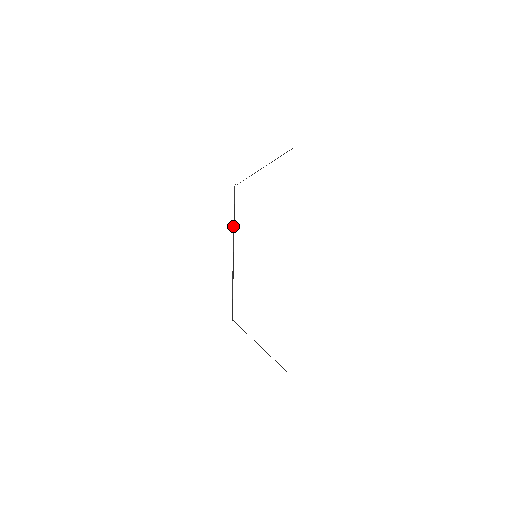
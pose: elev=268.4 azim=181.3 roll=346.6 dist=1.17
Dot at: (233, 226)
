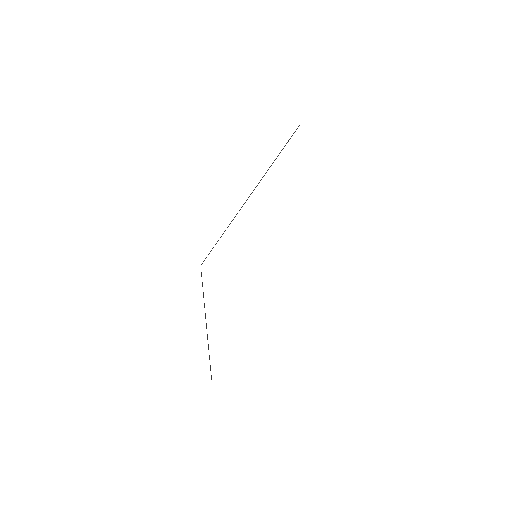
Dot at: (203, 295)
